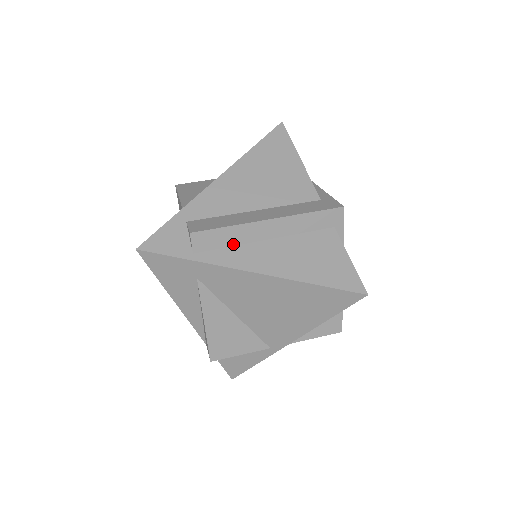
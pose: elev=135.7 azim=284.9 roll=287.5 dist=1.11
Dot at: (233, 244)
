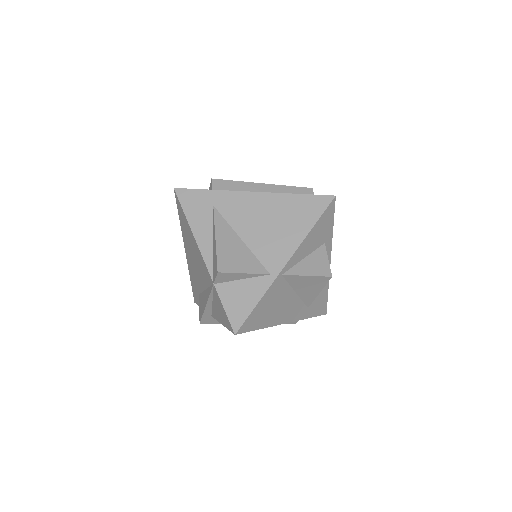
Dot at: occluded
